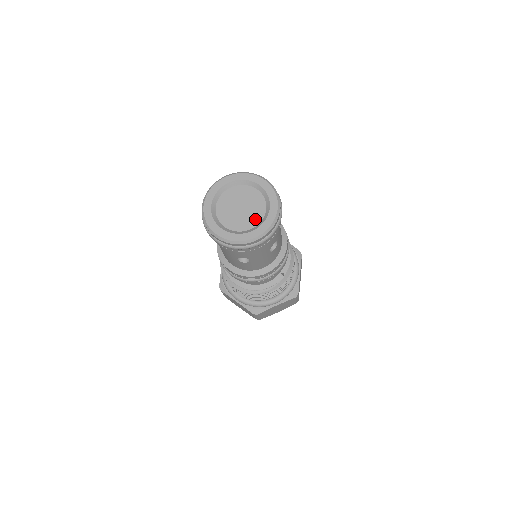
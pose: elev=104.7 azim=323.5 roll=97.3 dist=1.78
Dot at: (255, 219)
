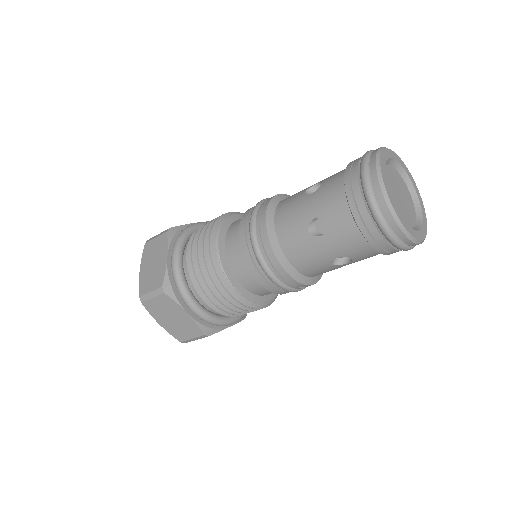
Dot at: (412, 216)
